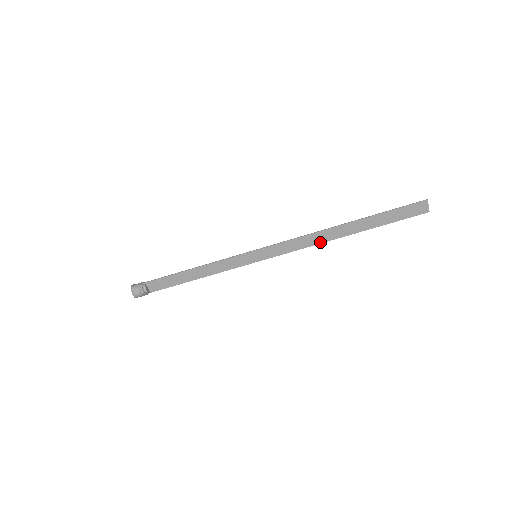
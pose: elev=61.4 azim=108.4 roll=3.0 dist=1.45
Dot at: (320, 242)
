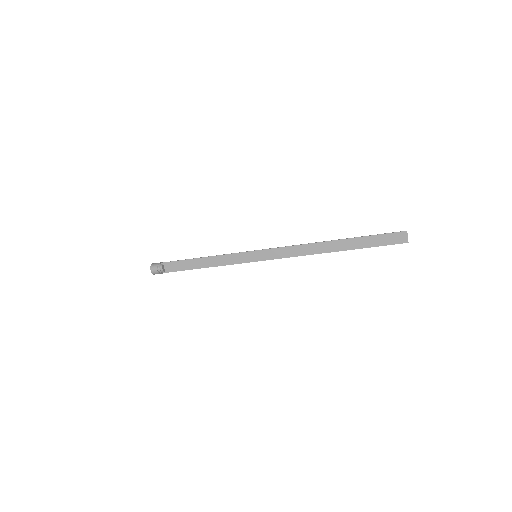
Dot at: (311, 253)
